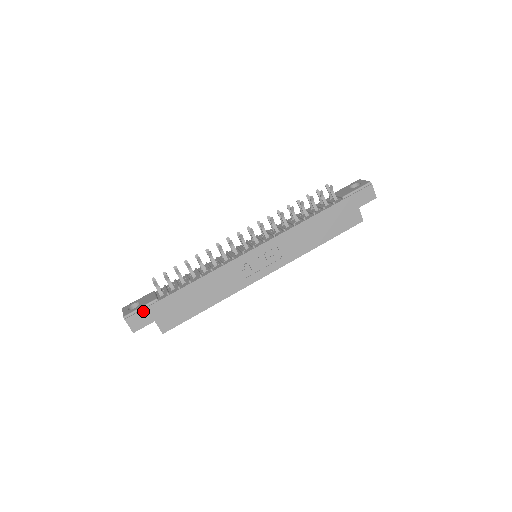
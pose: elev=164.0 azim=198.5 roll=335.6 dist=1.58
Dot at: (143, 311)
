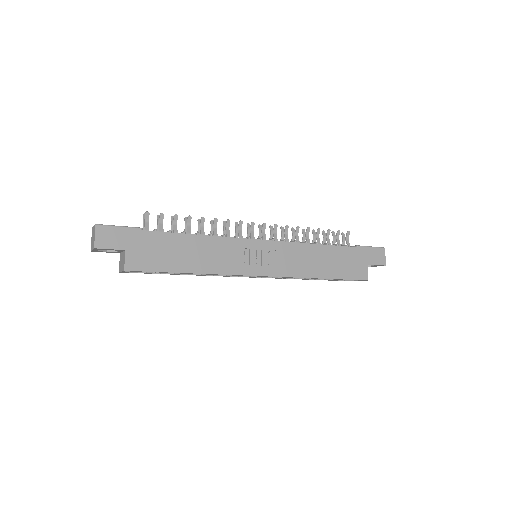
Dot at: (120, 231)
